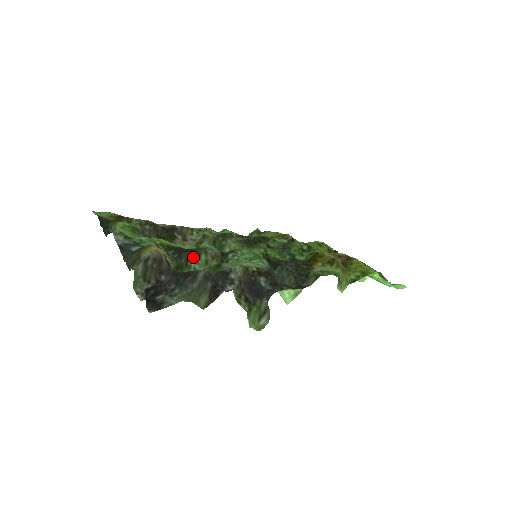
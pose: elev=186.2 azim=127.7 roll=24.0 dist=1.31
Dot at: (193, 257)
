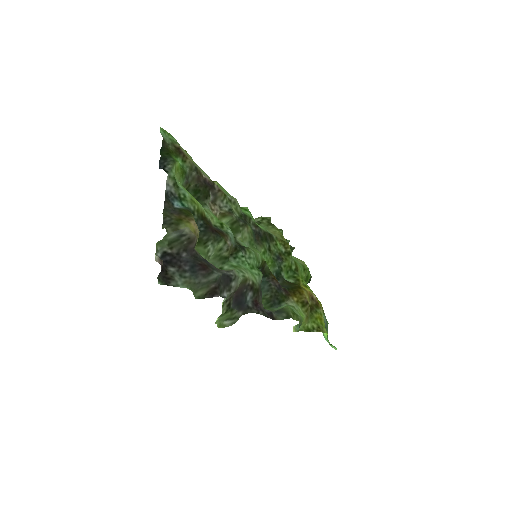
Dot at: (214, 240)
